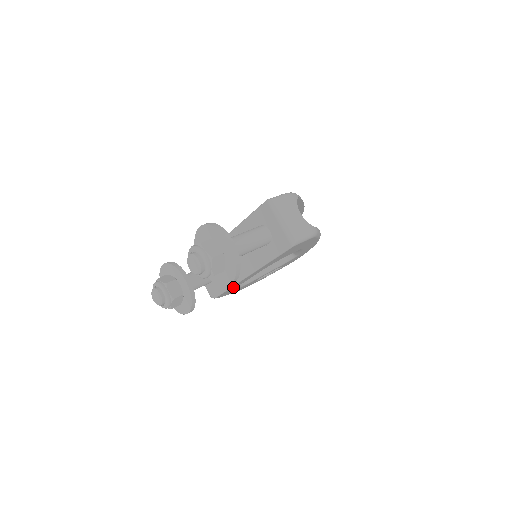
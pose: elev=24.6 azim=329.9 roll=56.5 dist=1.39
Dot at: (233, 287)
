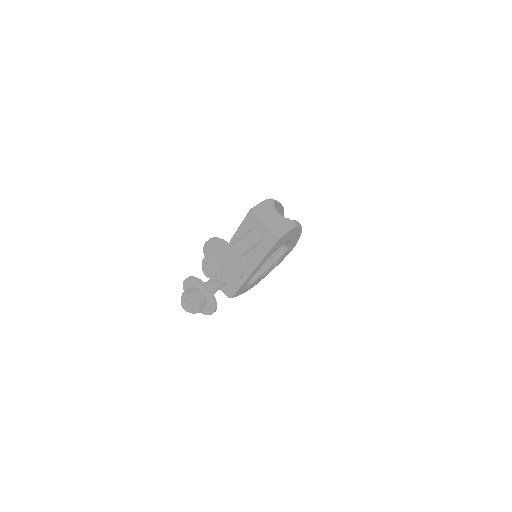
Dot at: (243, 285)
